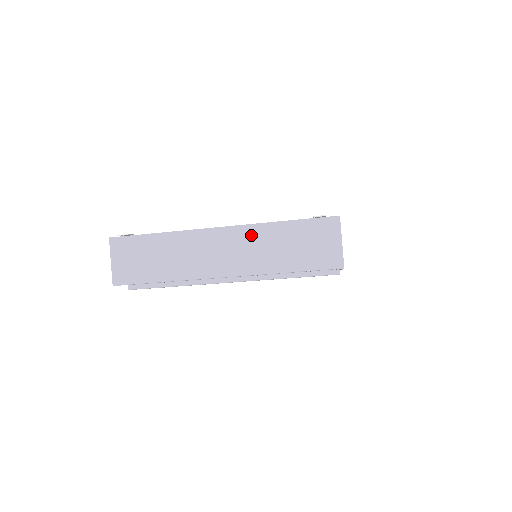
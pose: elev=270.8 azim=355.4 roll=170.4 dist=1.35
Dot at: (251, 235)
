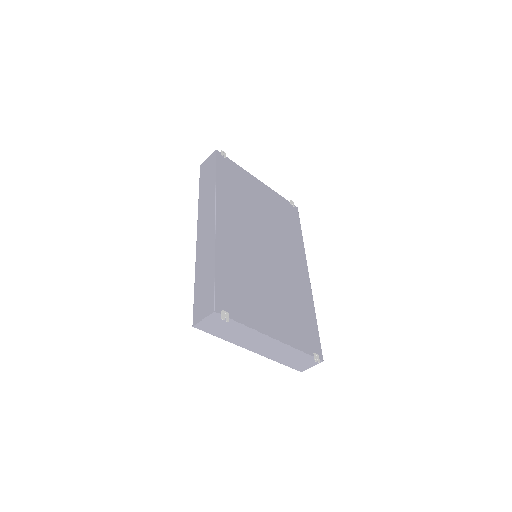
Dot at: (283, 348)
